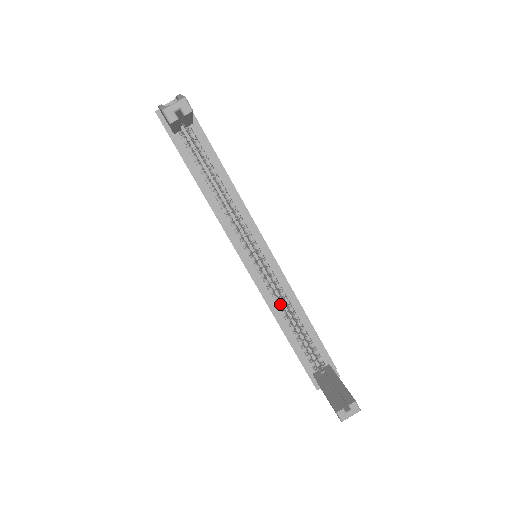
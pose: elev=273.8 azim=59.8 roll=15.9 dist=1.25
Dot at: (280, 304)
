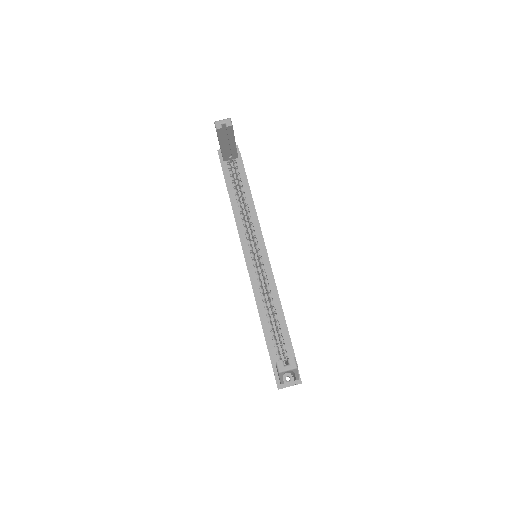
Dot at: (264, 296)
